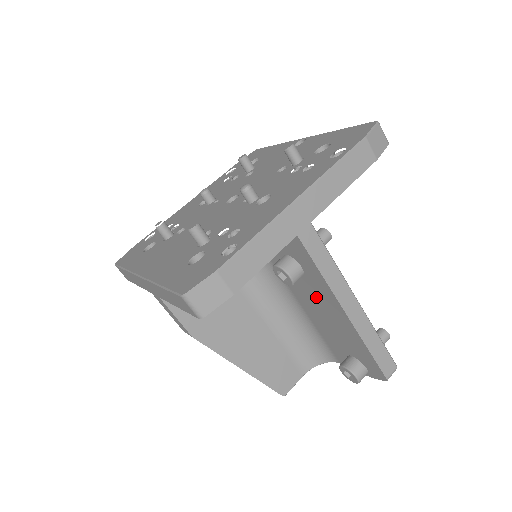
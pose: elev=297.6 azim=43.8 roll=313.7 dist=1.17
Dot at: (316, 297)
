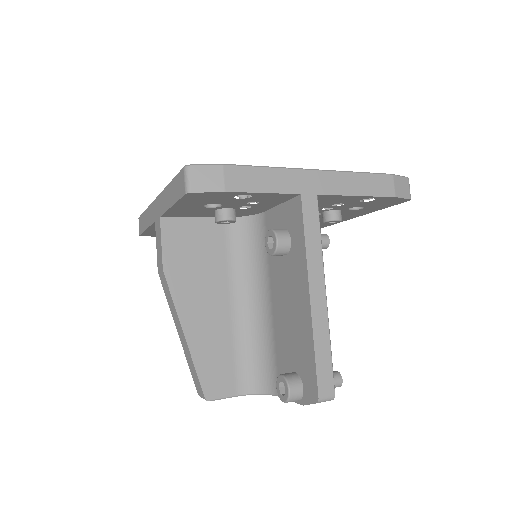
Dot at: (290, 282)
